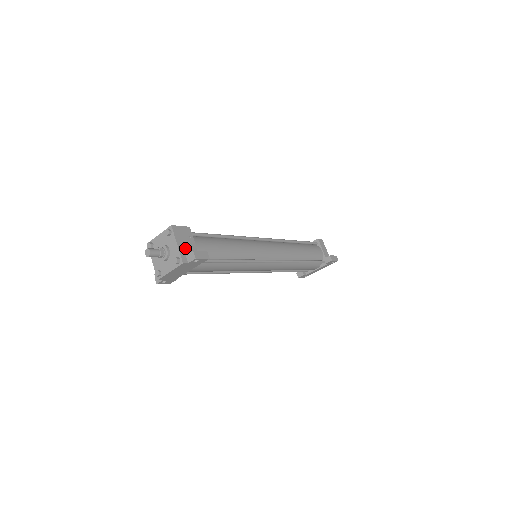
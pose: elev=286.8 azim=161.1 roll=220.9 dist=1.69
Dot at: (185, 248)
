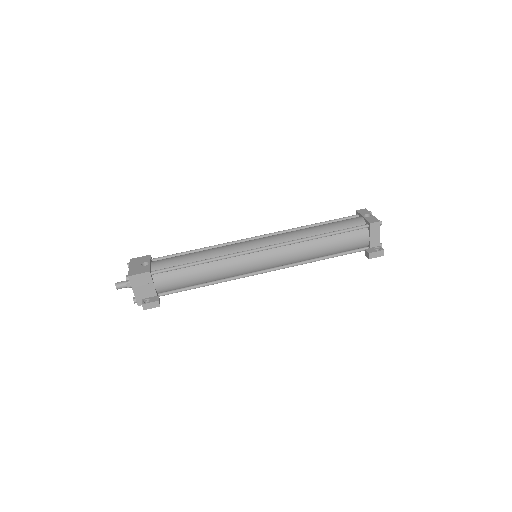
Dot at: (142, 293)
